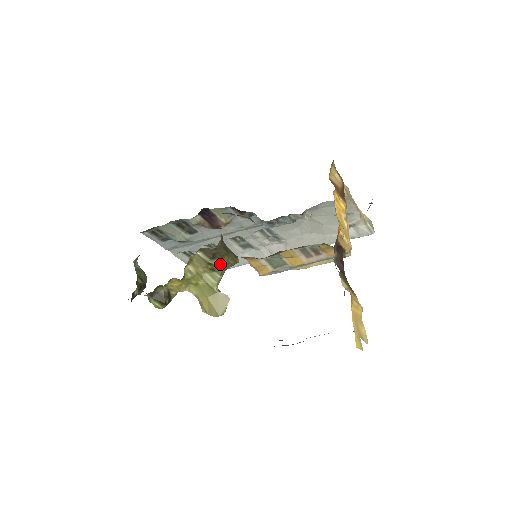
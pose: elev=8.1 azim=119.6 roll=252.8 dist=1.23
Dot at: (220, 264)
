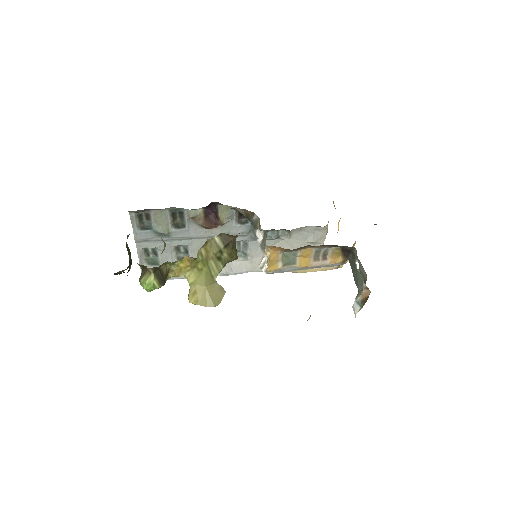
Dot at: (227, 255)
